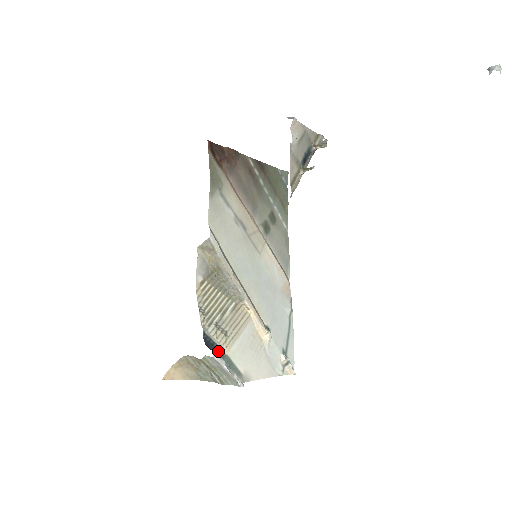
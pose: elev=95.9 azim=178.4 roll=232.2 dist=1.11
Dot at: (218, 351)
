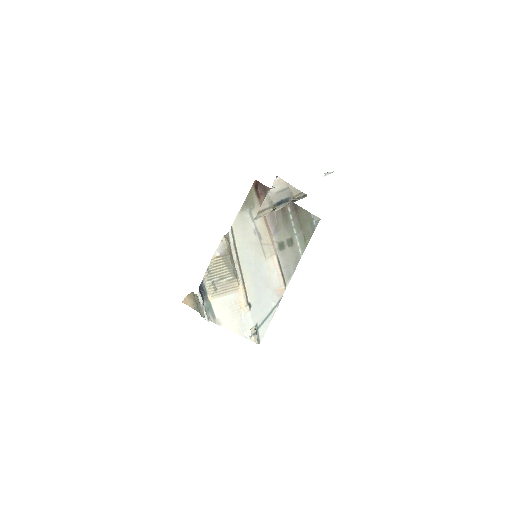
Dot at: (205, 295)
